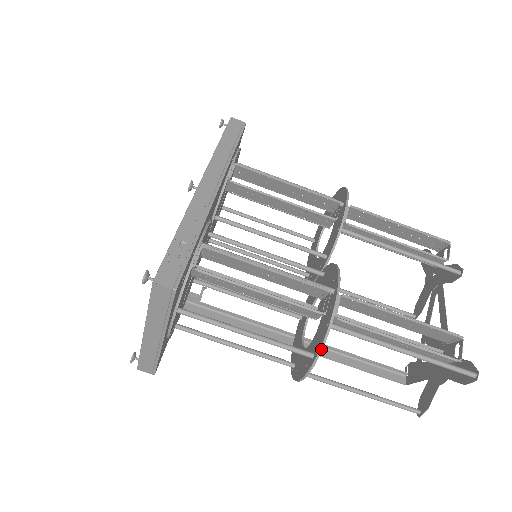
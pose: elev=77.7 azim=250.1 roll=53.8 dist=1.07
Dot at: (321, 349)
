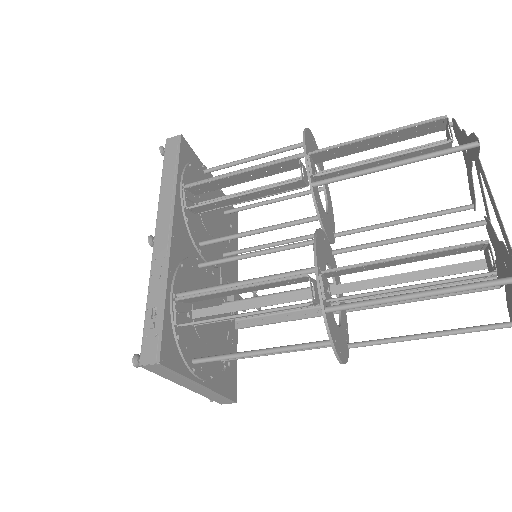
Dot at: (330, 337)
